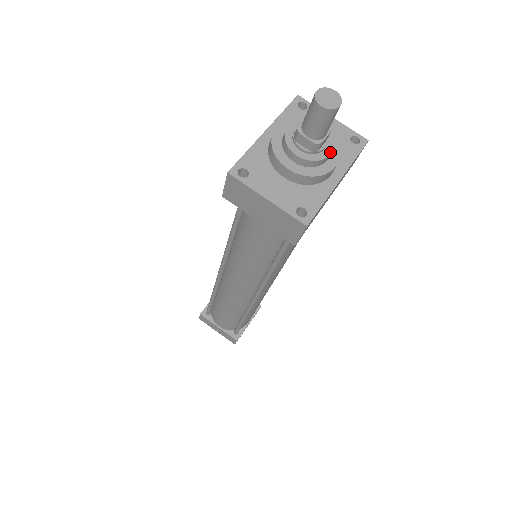
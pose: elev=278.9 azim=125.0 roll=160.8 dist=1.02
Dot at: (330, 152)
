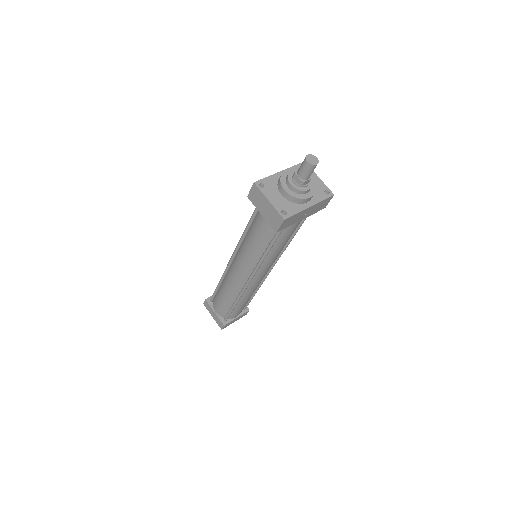
Dot at: (309, 189)
